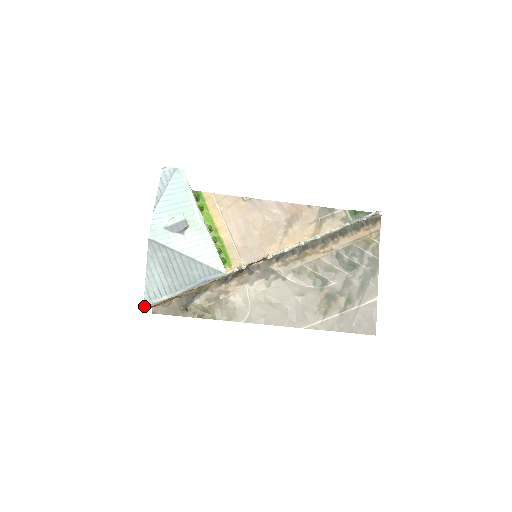
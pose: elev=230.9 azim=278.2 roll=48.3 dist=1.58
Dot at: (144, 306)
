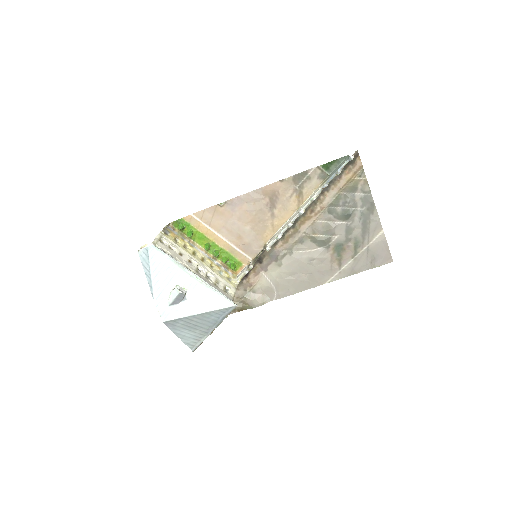
Dot at: (192, 351)
